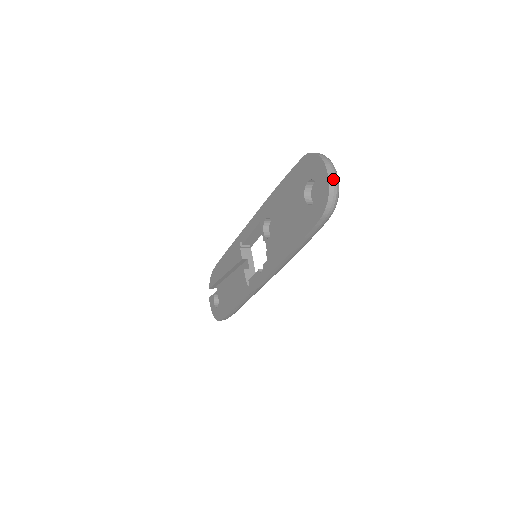
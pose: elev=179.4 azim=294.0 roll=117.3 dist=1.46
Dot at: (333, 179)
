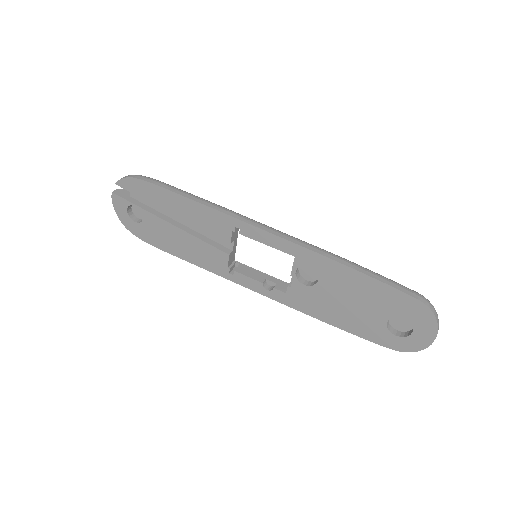
Dot at: (431, 342)
